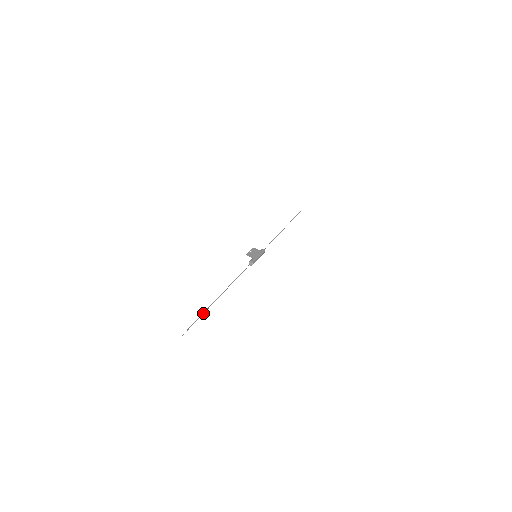
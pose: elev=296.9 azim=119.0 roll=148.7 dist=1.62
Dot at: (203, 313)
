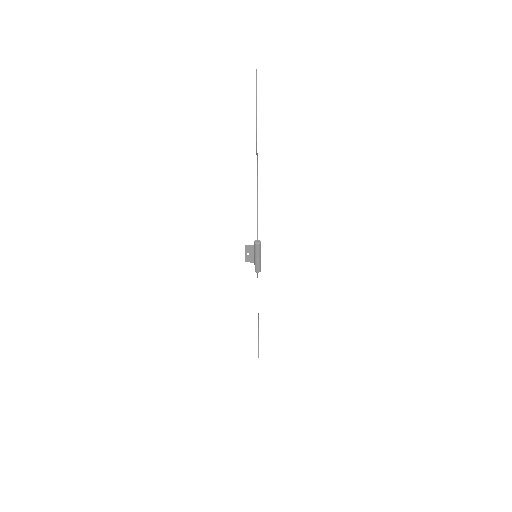
Dot at: (256, 124)
